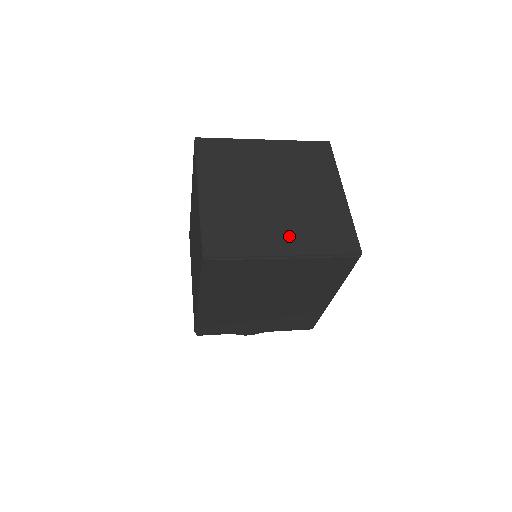
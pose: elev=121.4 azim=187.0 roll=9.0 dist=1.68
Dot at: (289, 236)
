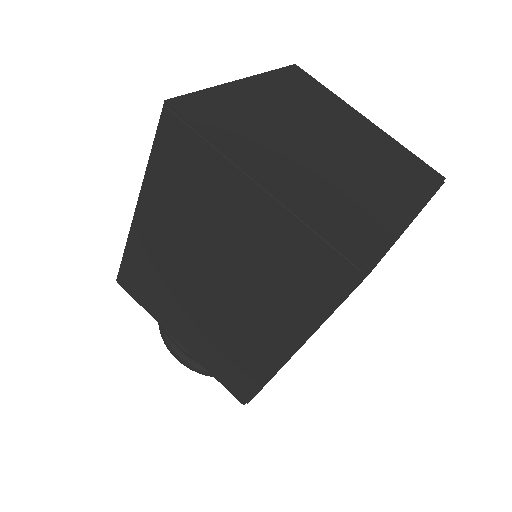
Dot at: (290, 175)
